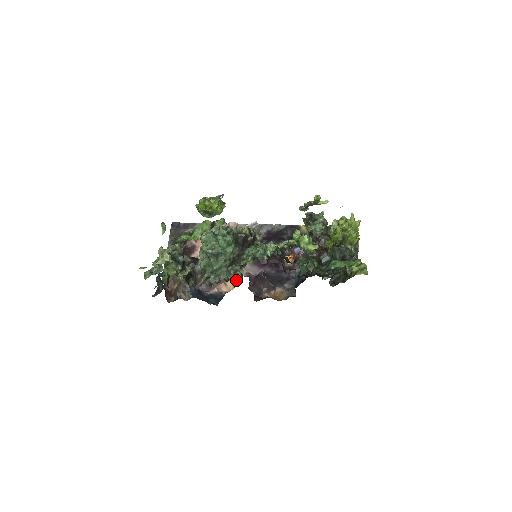
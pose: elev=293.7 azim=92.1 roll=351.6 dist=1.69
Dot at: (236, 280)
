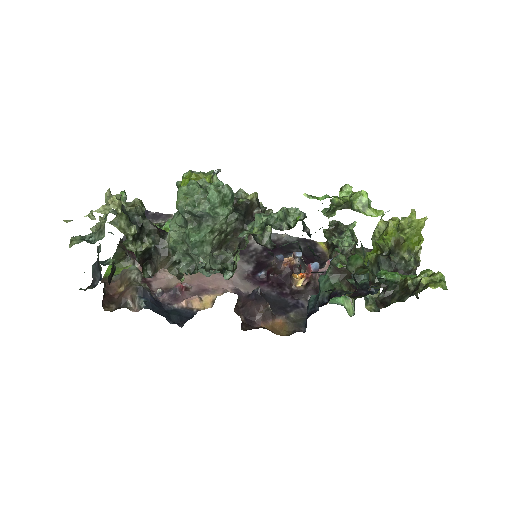
Dot at: (223, 274)
